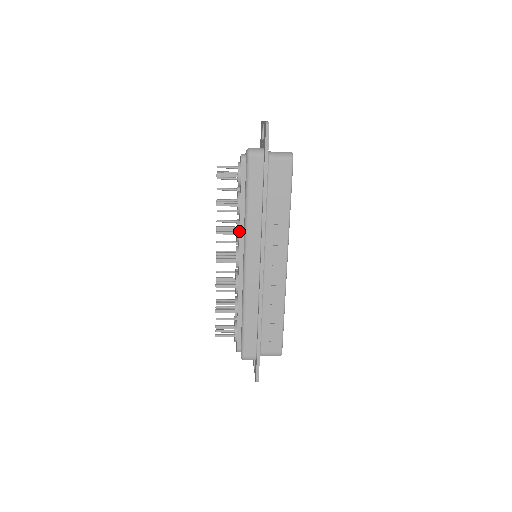
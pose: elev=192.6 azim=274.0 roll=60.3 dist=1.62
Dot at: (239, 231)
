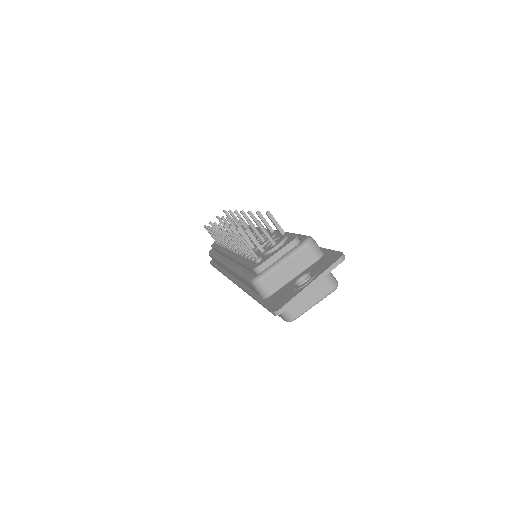
Dot at: occluded
